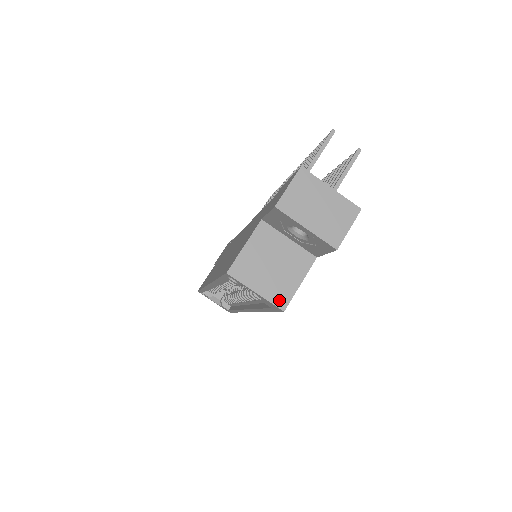
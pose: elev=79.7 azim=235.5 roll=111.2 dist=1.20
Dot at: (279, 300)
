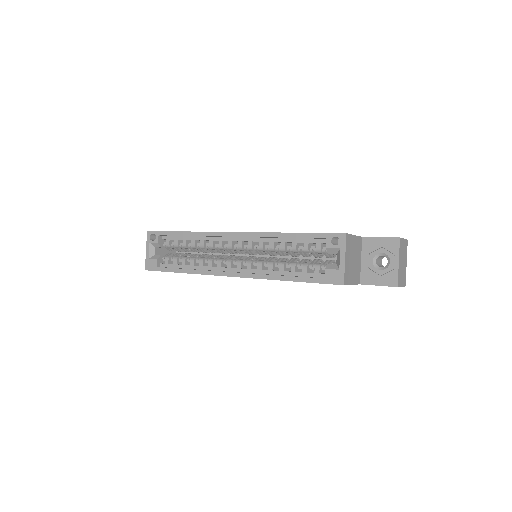
Dot at: (346, 277)
